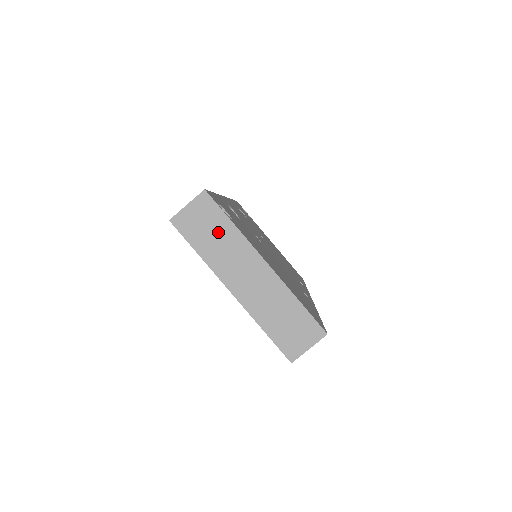
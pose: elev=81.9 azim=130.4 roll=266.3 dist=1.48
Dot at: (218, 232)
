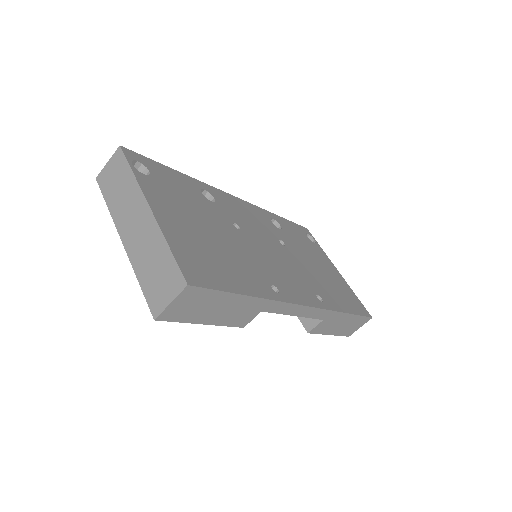
Dot at: (122, 183)
